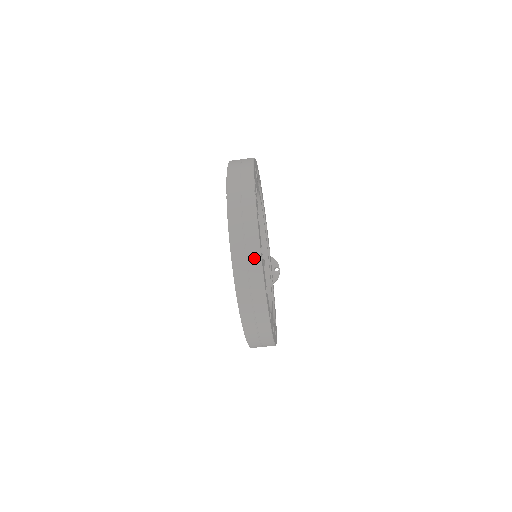
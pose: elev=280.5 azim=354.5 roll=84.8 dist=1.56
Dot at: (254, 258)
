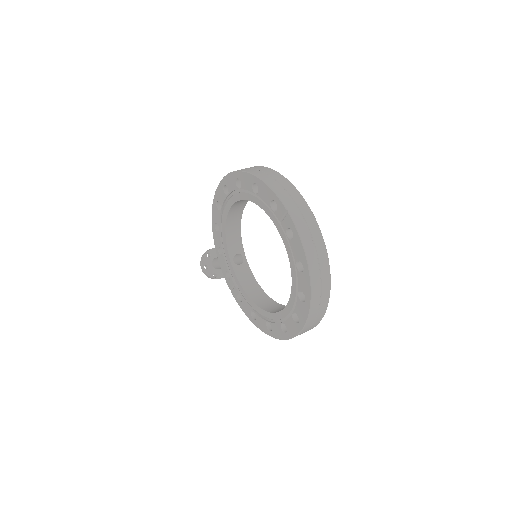
Dot at: (325, 266)
